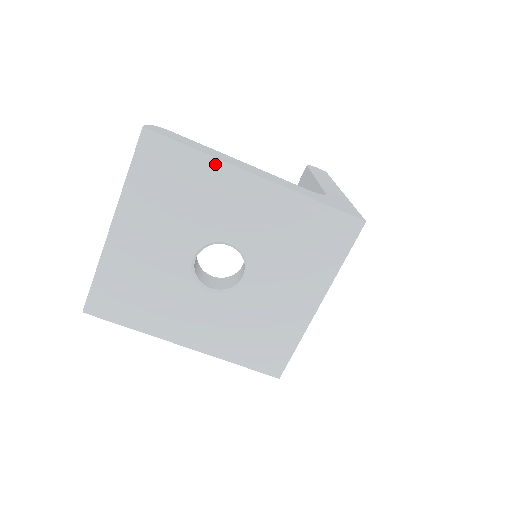
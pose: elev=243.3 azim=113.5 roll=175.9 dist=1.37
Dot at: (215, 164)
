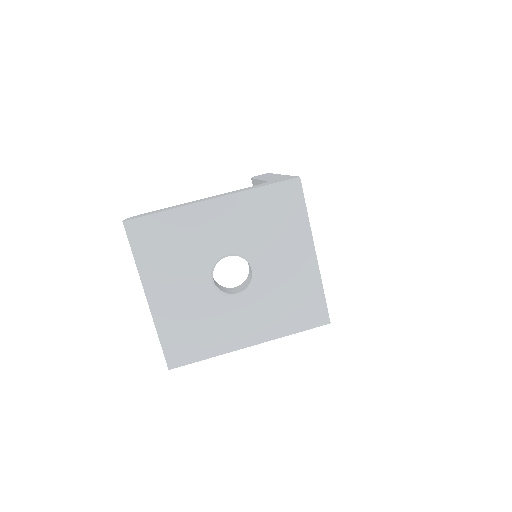
Dot at: (181, 212)
